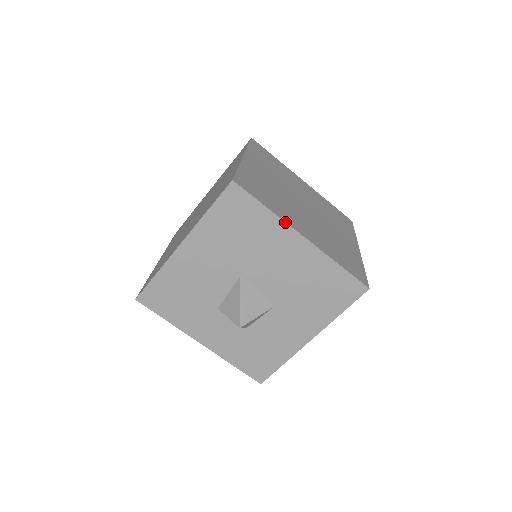
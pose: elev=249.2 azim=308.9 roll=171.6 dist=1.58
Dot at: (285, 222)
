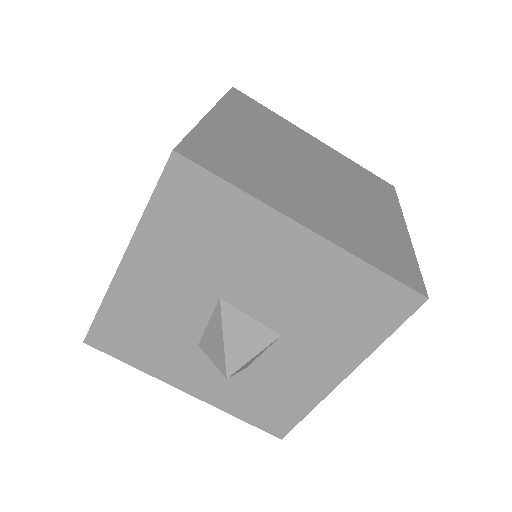
Dot at: (272, 208)
